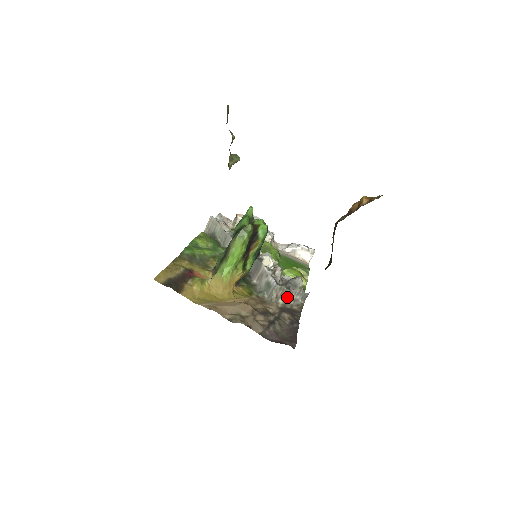
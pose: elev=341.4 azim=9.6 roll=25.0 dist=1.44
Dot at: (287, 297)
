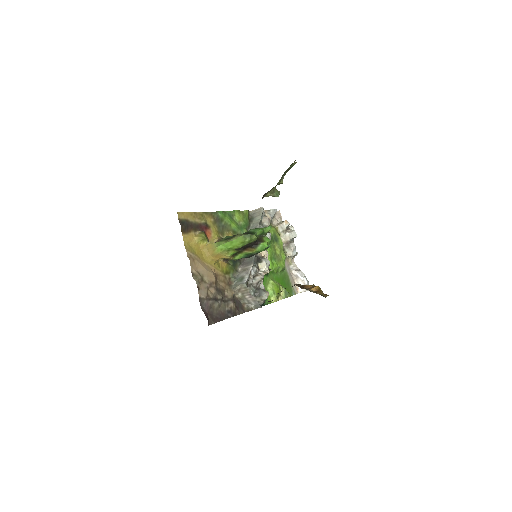
Dot at: (246, 296)
